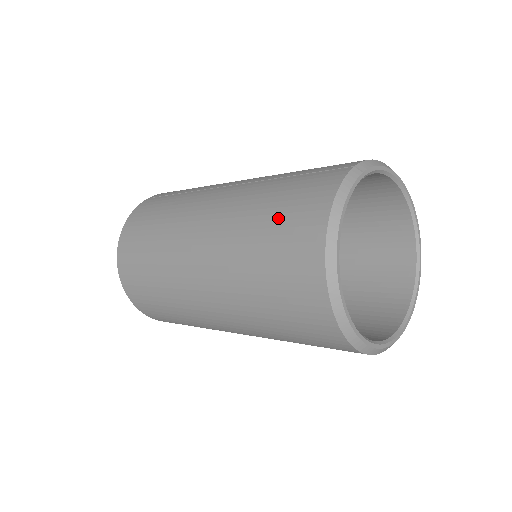
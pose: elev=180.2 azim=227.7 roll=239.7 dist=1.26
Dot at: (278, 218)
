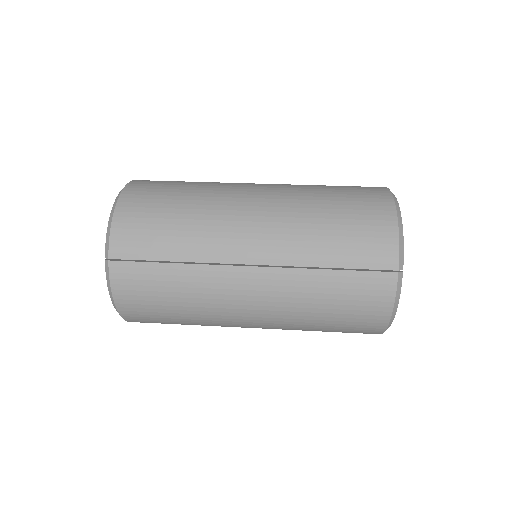
Dot at: (342, 317)
